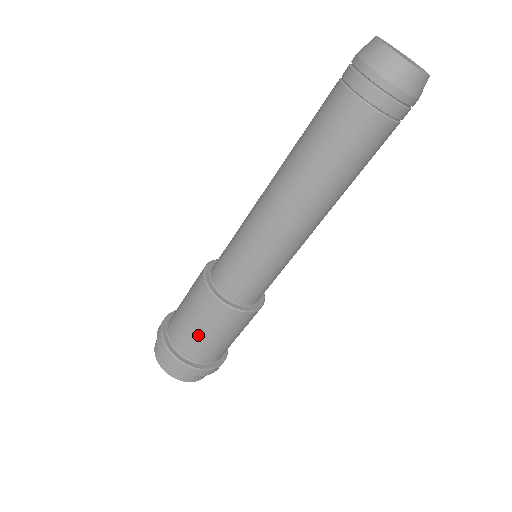
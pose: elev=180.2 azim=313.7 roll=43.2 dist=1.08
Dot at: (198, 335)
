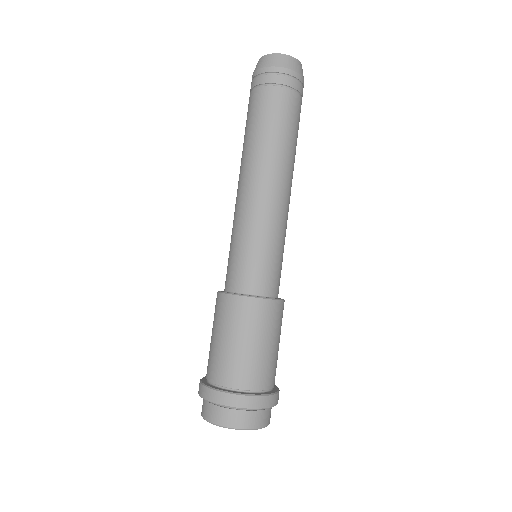
Dot at: (231, 349)
